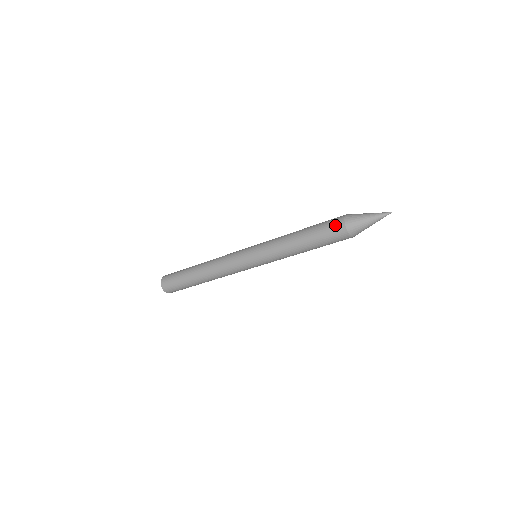
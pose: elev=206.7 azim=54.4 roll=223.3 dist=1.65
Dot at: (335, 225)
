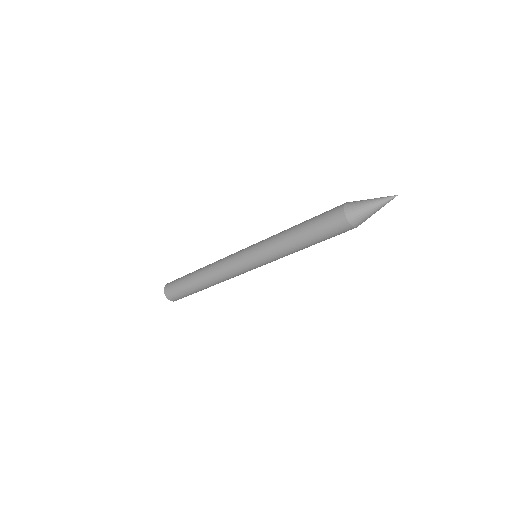
Dot at: (336, 207)
